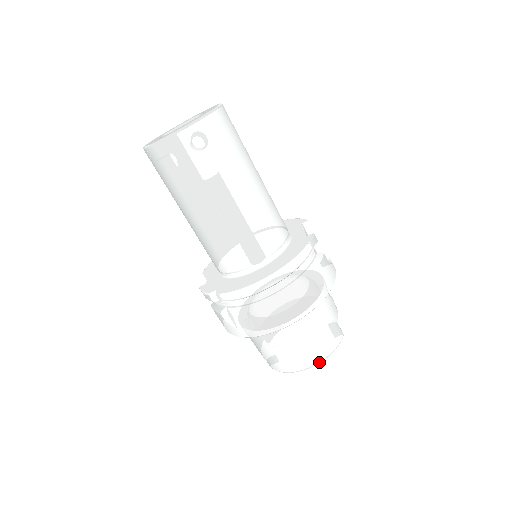
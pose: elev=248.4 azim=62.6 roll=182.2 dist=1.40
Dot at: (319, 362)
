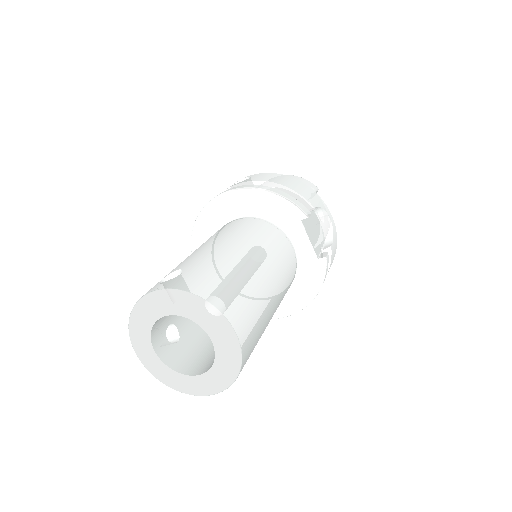
Dot at: occluded
